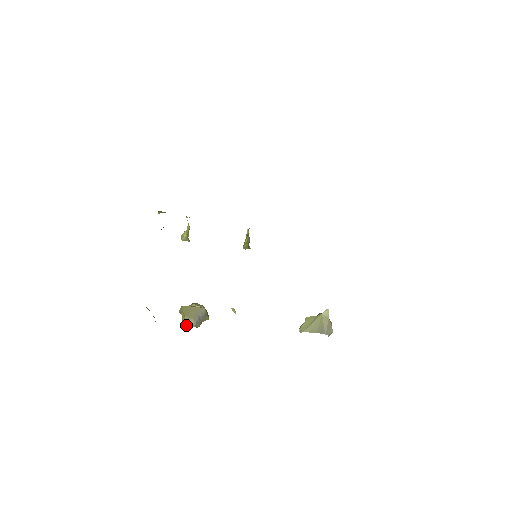
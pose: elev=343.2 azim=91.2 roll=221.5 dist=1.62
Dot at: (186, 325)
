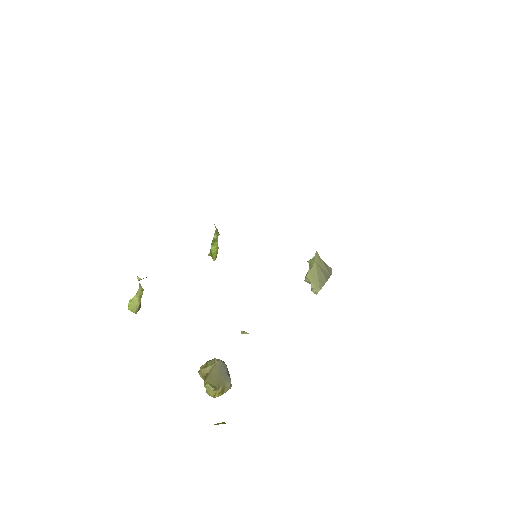
Dot at: (220, 395)
